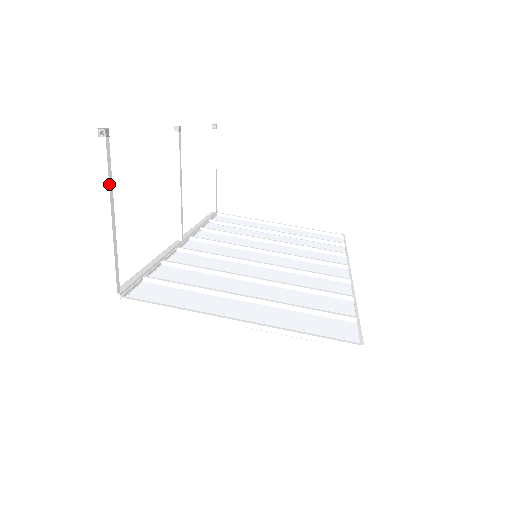
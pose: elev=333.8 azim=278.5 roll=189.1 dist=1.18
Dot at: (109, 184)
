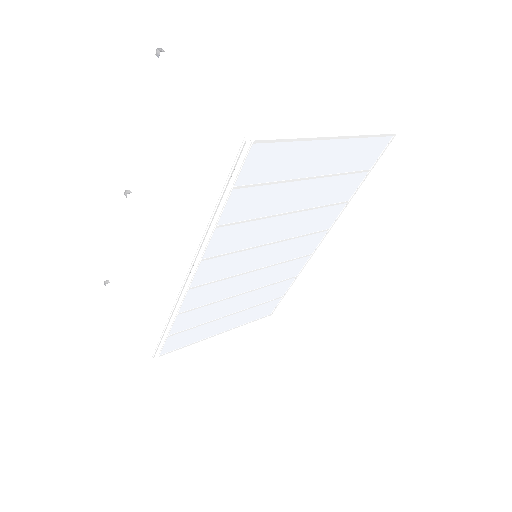
Dot at: (186, 74)
